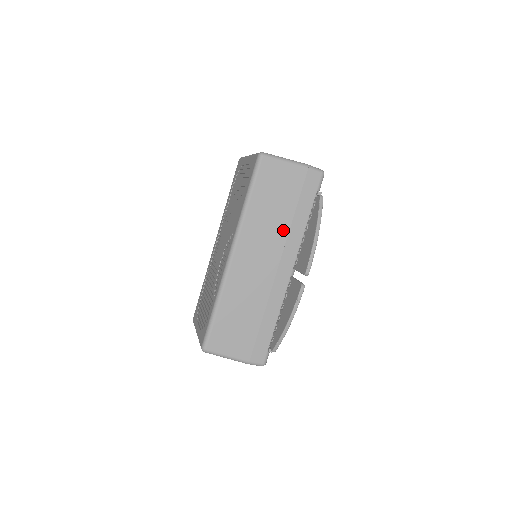
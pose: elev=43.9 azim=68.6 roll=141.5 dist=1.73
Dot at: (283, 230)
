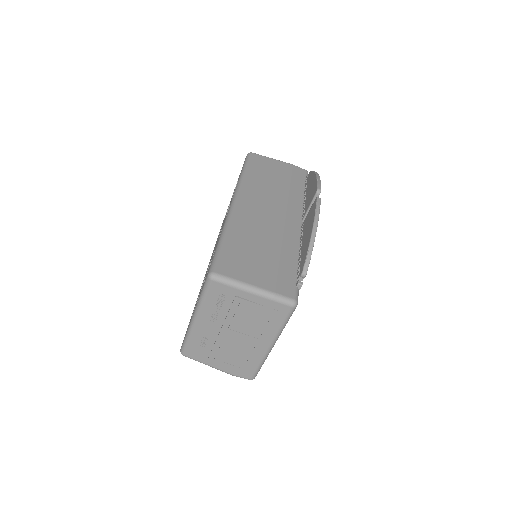
Dot at: (283, 193)
